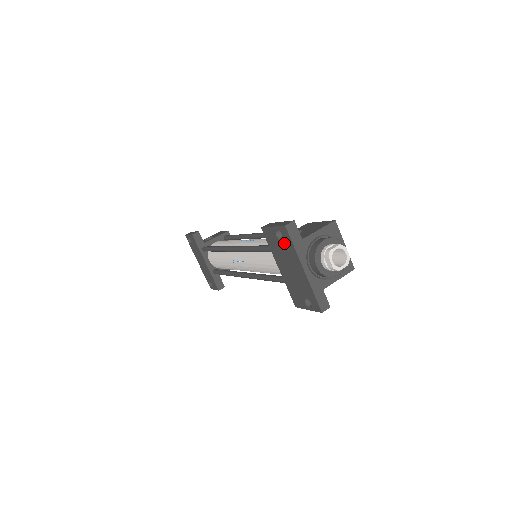
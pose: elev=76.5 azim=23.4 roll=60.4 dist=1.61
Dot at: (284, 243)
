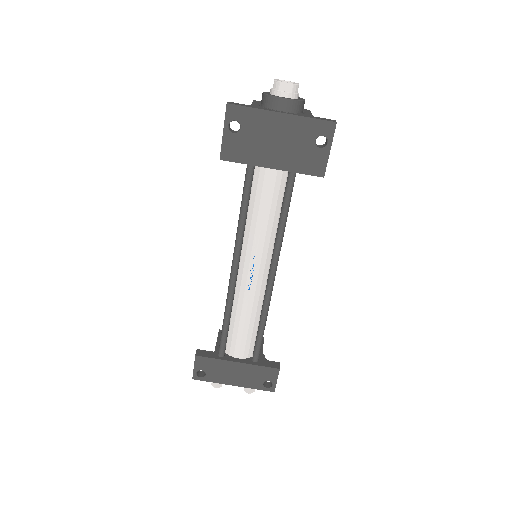
Dot at: (245, 125)
